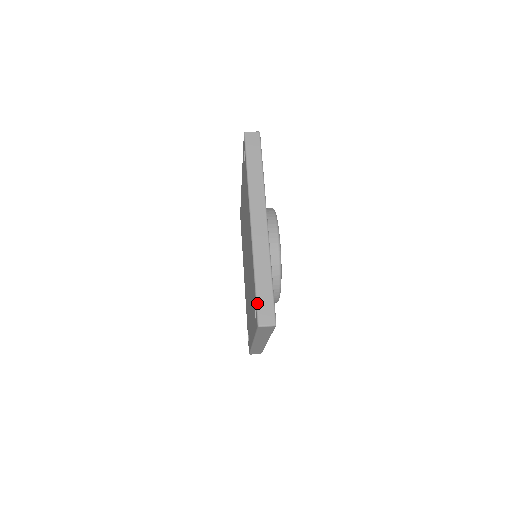
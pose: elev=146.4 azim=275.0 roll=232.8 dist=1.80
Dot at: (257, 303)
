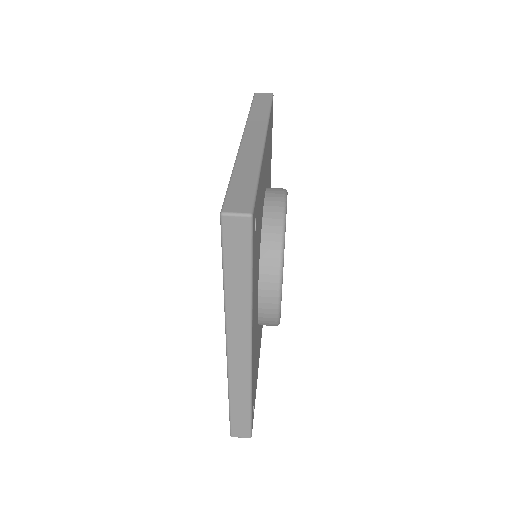
Dot at: (230, 422)
